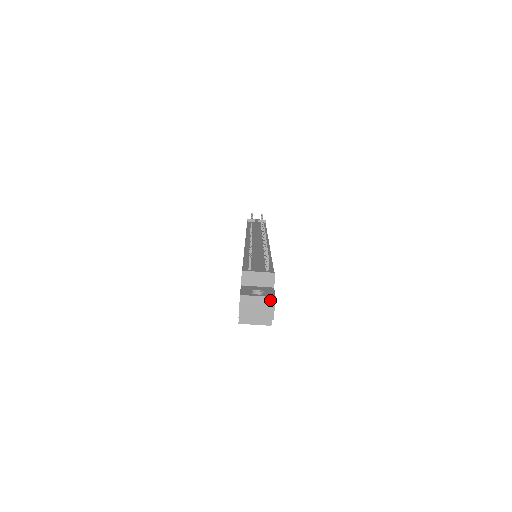
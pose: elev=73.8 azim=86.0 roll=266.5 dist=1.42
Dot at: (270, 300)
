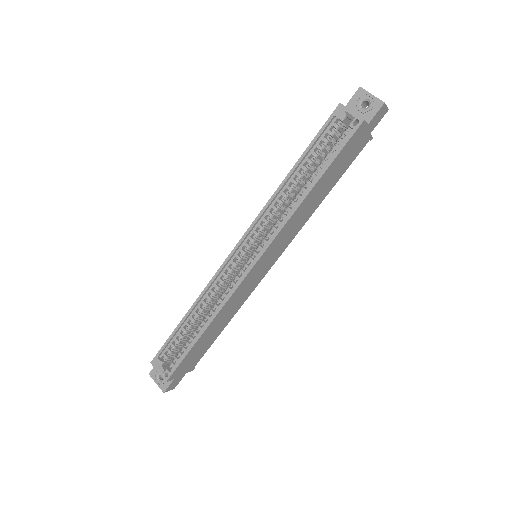
Dot at: occluded
